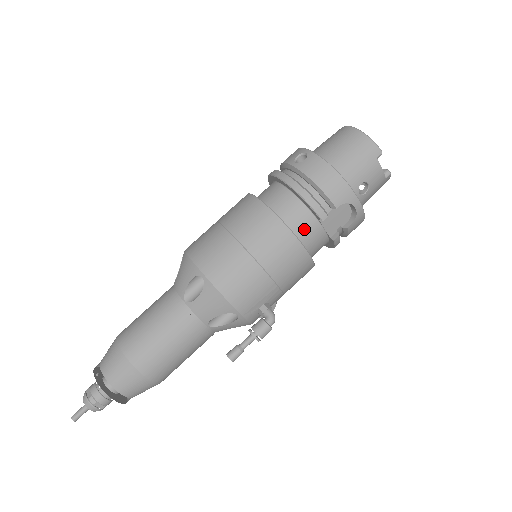
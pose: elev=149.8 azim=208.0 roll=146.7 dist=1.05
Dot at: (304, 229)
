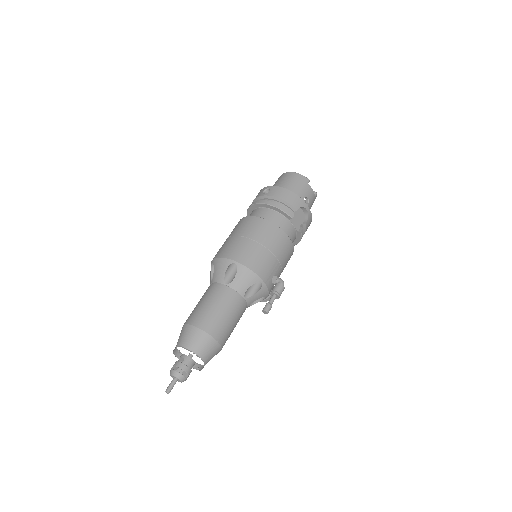
Dot at: (283, 226)
